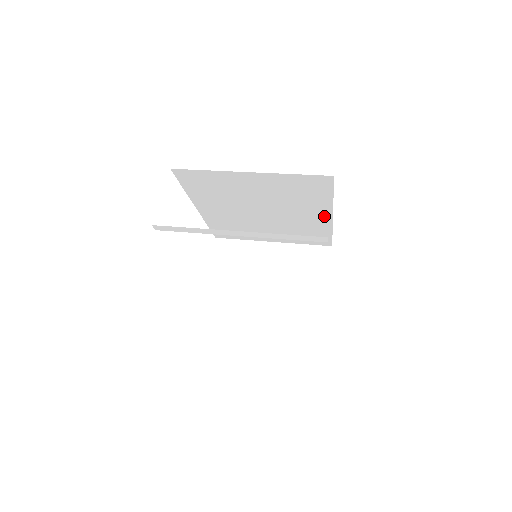
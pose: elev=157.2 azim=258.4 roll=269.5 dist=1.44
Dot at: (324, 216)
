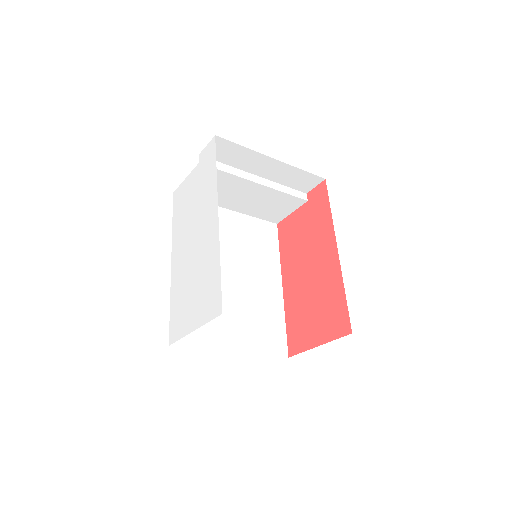
Dot at: (276, 284)
